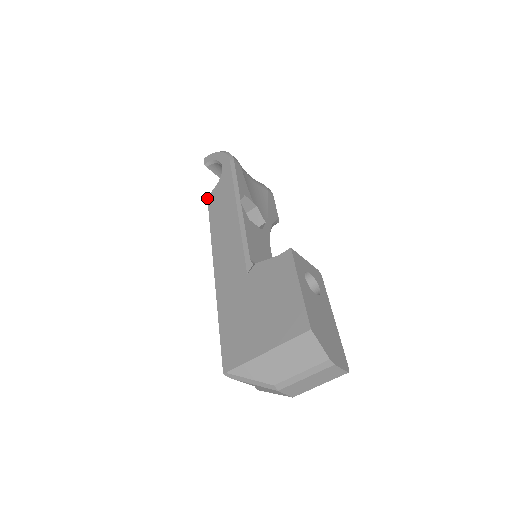
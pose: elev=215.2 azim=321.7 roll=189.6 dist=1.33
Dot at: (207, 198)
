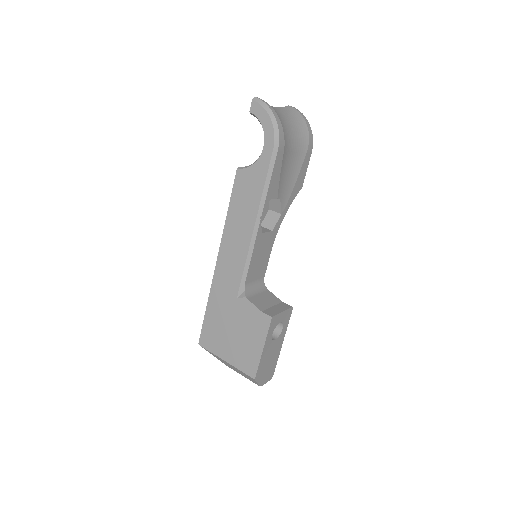
Dot at: (236, 172)
